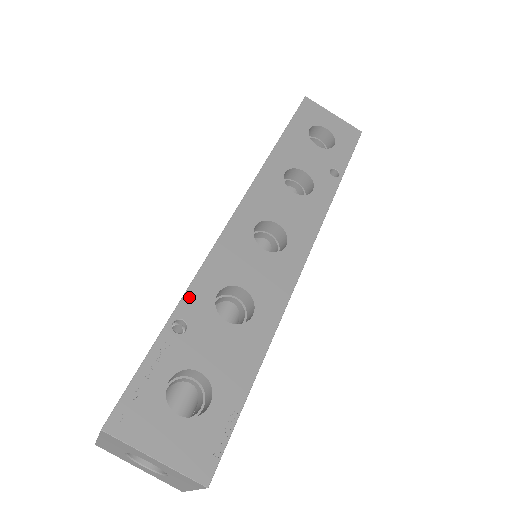
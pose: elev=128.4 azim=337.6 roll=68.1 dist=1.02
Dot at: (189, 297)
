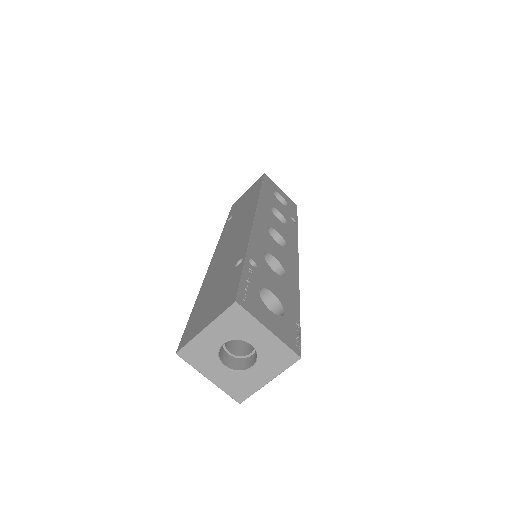
Dot at: (251, 249)
